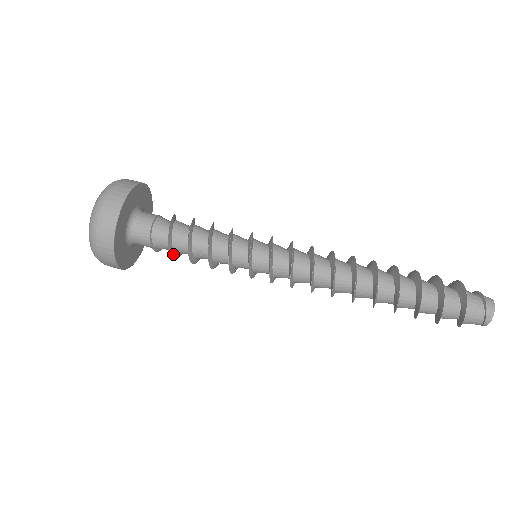
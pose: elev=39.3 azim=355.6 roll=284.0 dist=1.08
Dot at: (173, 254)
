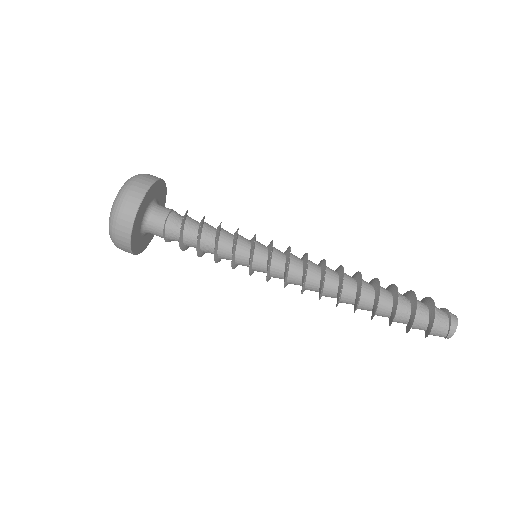
Dot at: (182, 246)
